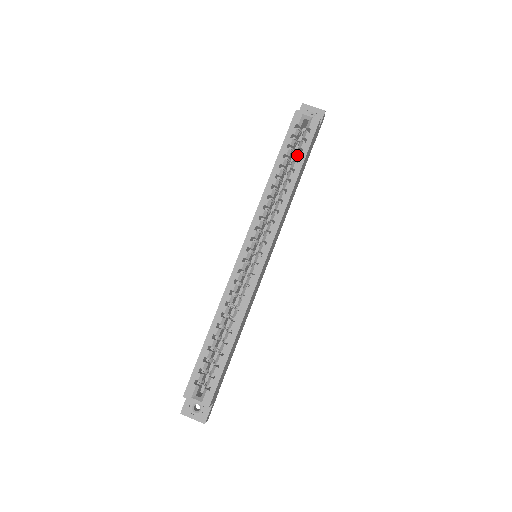
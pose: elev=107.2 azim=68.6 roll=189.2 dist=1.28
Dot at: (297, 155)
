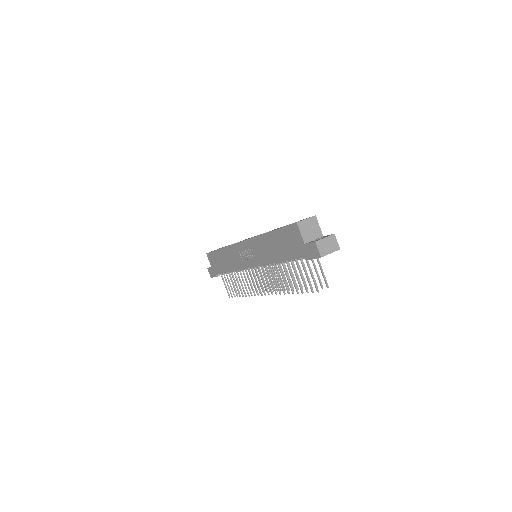
Dot at: occluded
